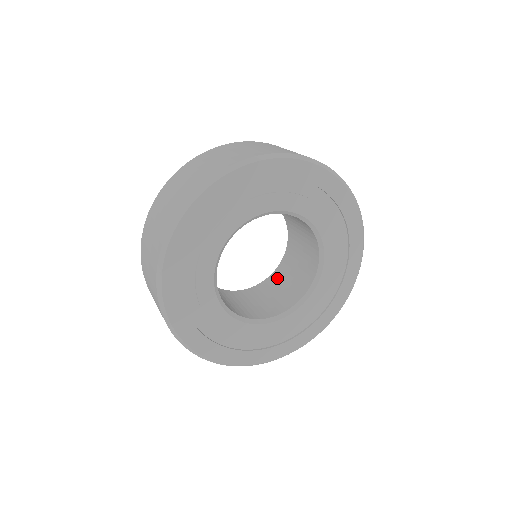
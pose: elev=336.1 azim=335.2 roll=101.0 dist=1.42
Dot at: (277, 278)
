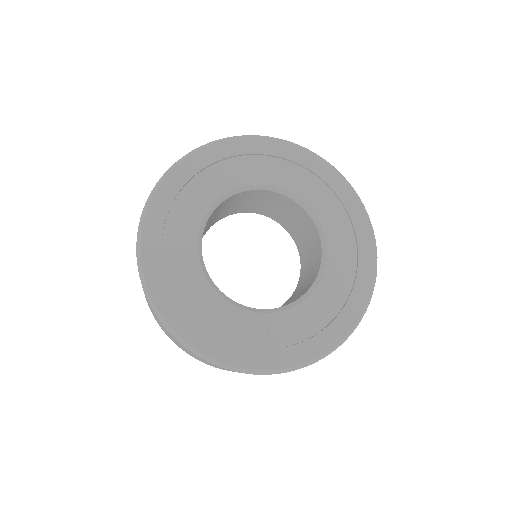
Dot at: occluded
